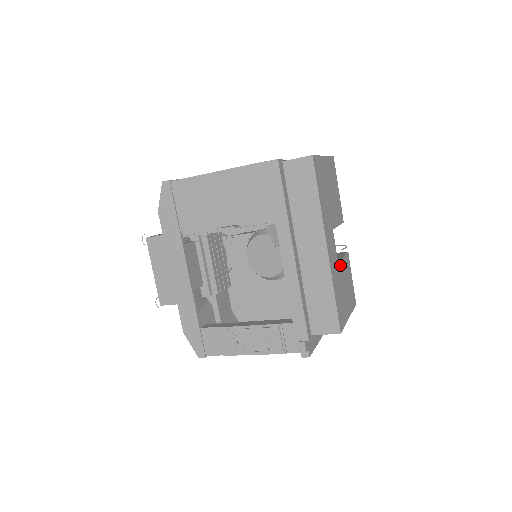
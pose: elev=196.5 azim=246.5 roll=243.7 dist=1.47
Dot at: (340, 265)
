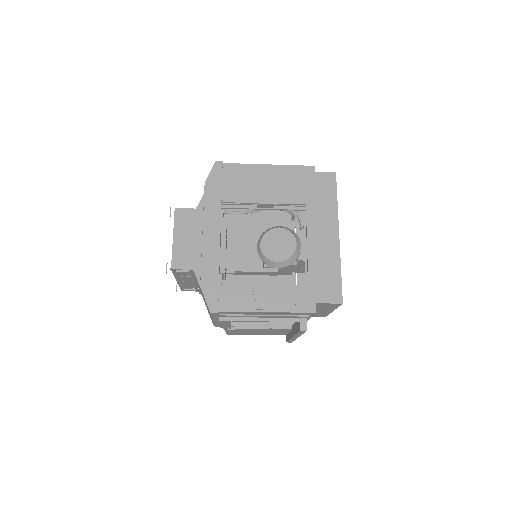
Dot at: occluded
